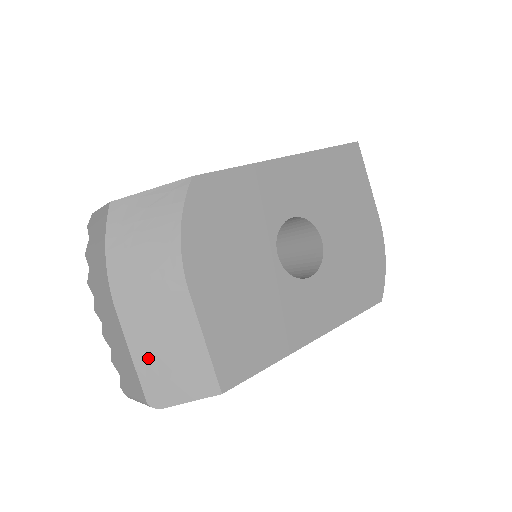
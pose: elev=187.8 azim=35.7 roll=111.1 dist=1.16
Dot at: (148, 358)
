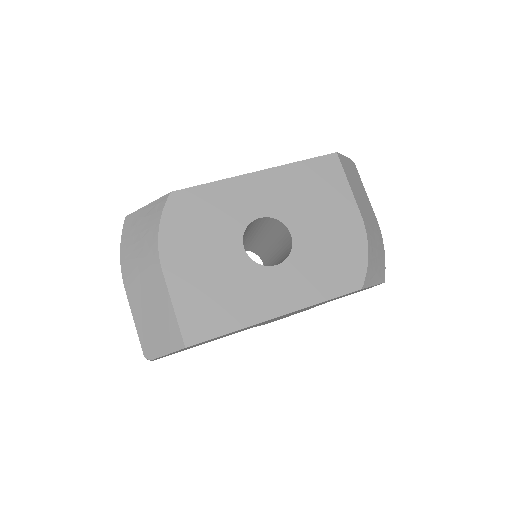
Dot at: (143, 322)
